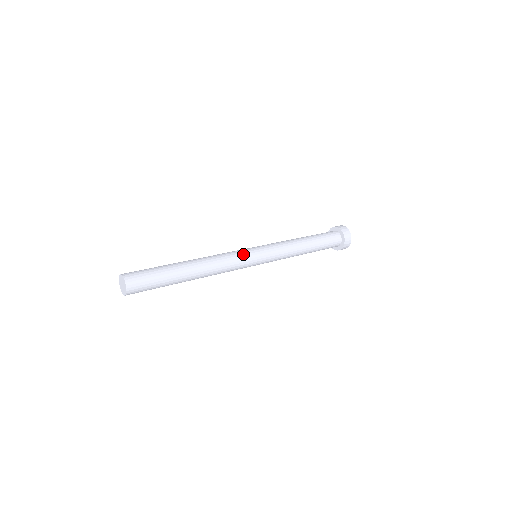
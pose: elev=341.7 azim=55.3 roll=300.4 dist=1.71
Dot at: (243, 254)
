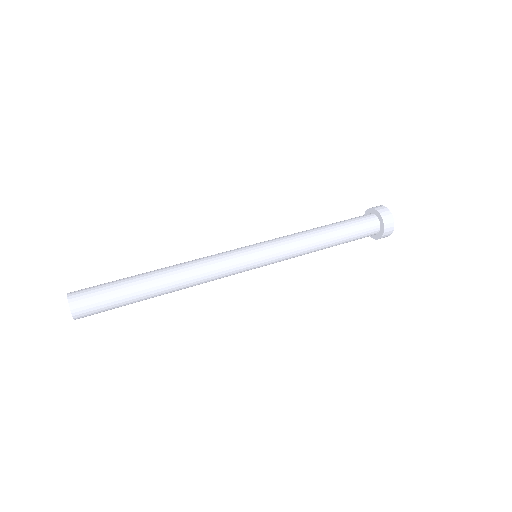
Dot at: (237, 266)
